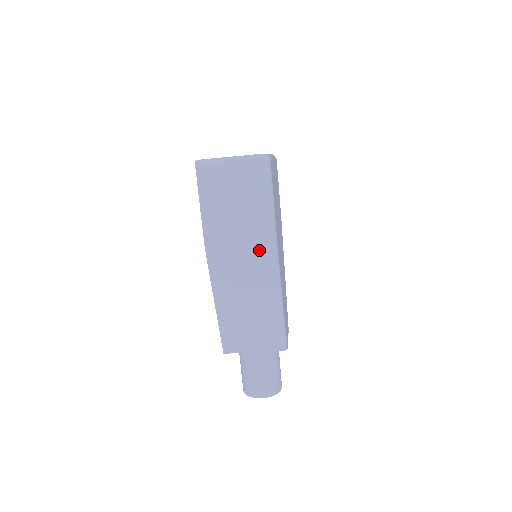
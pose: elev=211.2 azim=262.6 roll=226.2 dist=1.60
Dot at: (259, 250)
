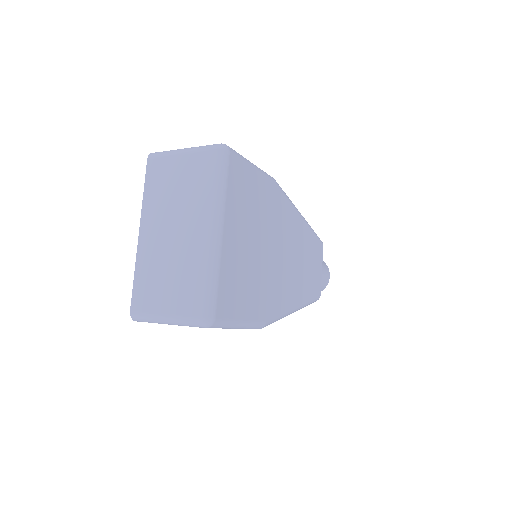
Dot at: occluded
